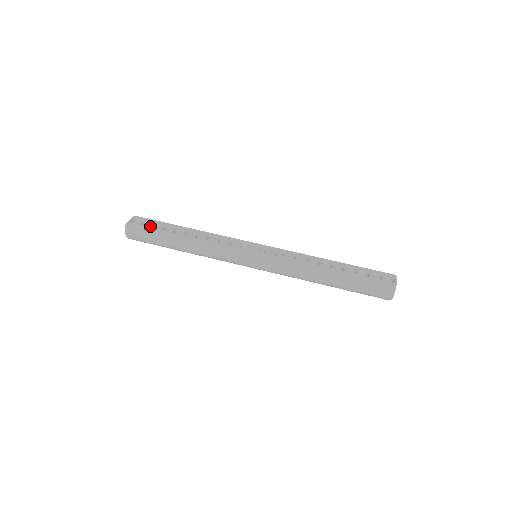
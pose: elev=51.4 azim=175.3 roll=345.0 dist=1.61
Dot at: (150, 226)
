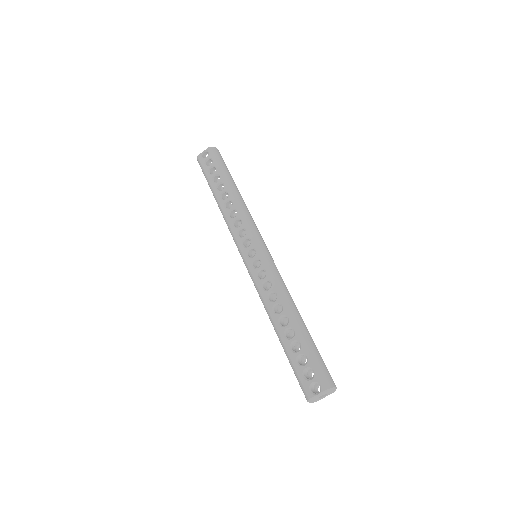
Dot at: (208, 169)
